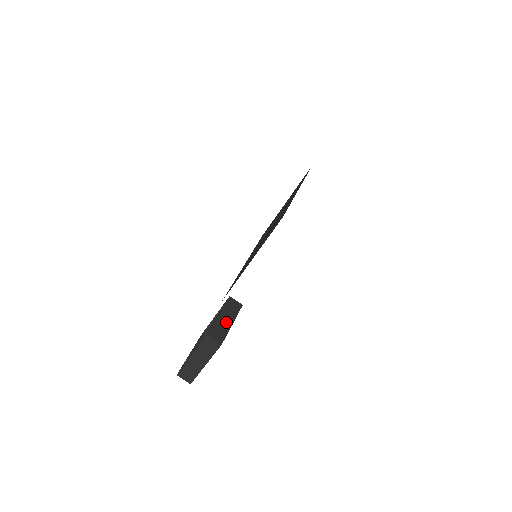
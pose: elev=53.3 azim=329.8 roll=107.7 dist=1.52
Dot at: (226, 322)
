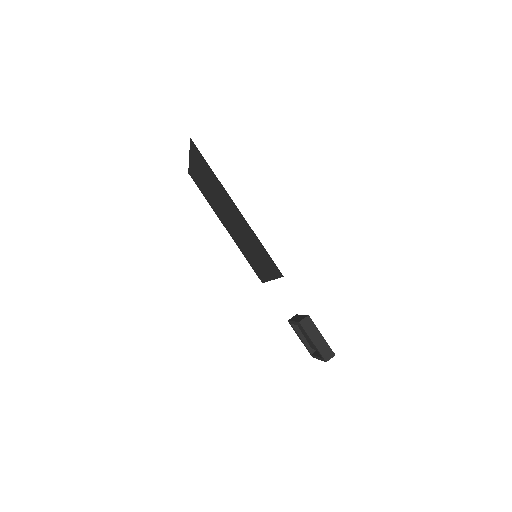
Dot at: (320, 340)
